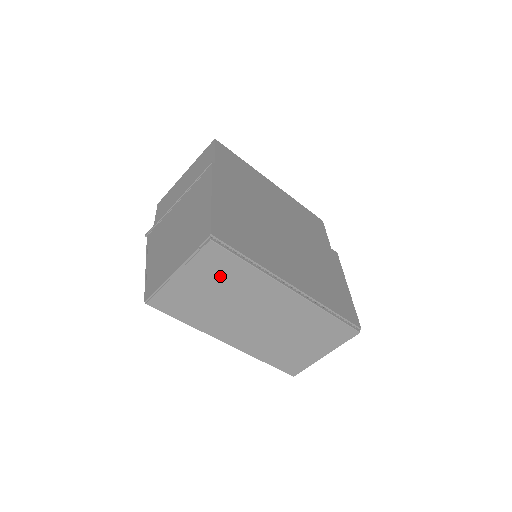
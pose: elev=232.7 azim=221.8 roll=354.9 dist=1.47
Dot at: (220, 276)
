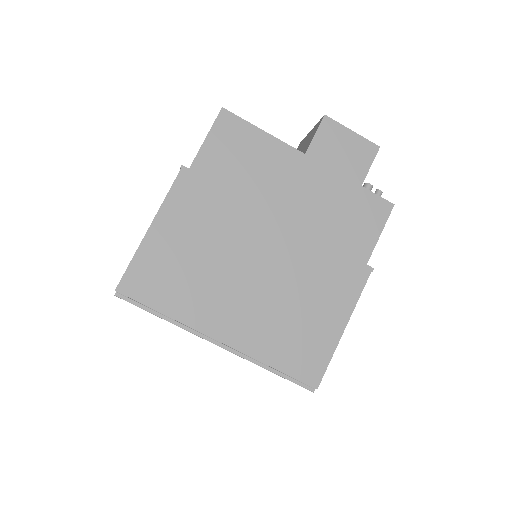
Dot at: occluded
